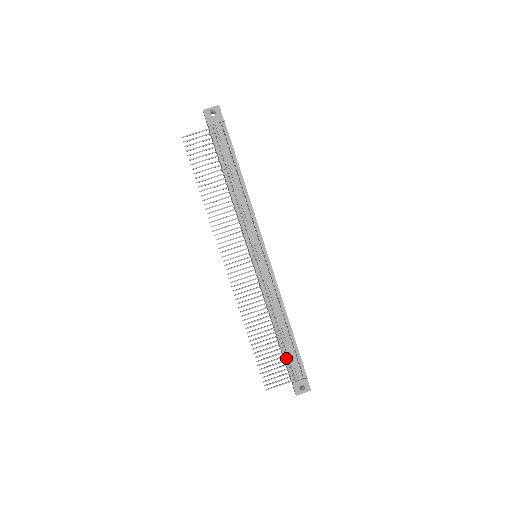
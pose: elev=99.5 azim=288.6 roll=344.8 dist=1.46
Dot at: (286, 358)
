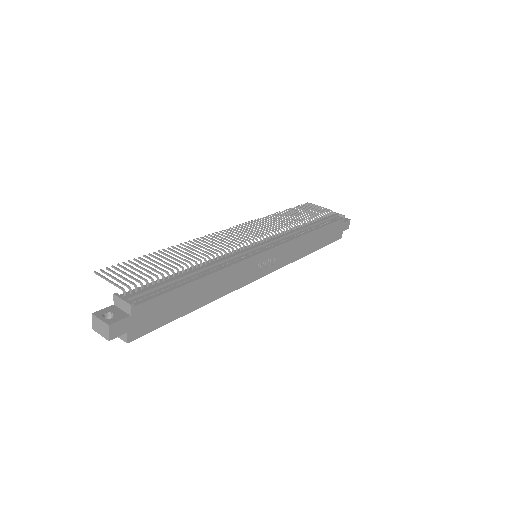
Dot at: (152, 284)
